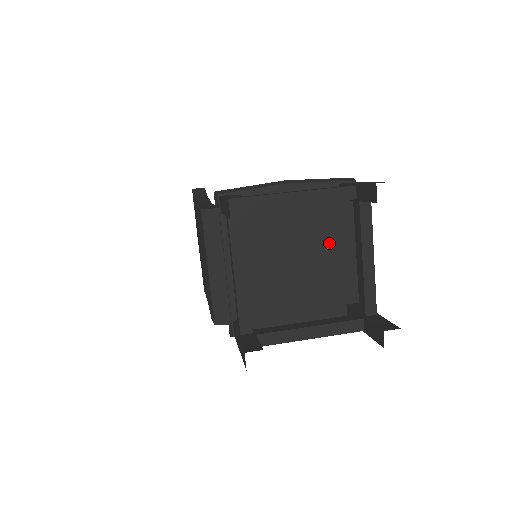
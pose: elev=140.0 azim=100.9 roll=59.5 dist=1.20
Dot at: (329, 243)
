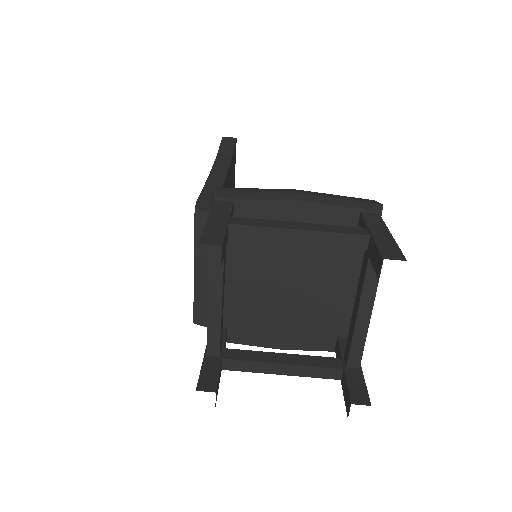
Dot at: (333, 273)
